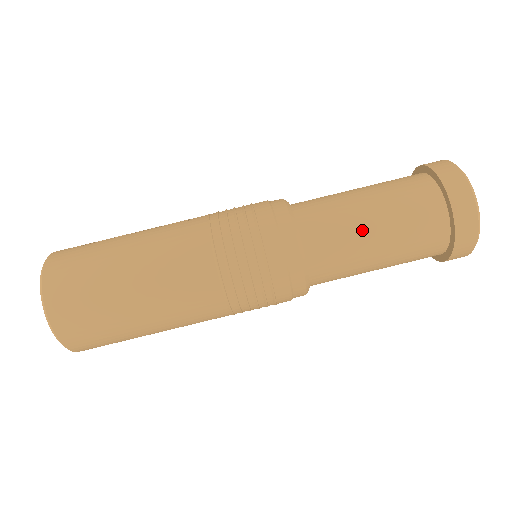
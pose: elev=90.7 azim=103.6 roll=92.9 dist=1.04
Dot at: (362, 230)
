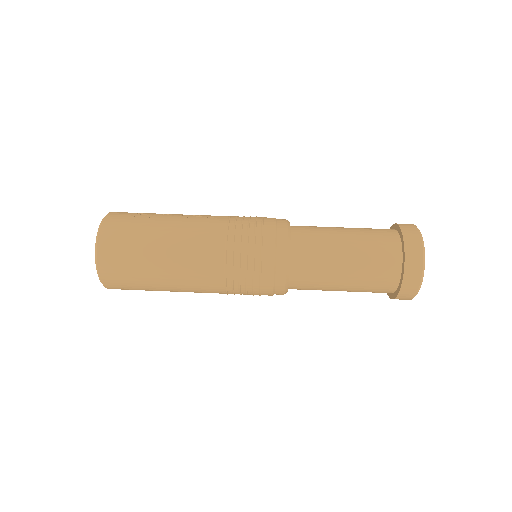
Dot at: (336, 265)
